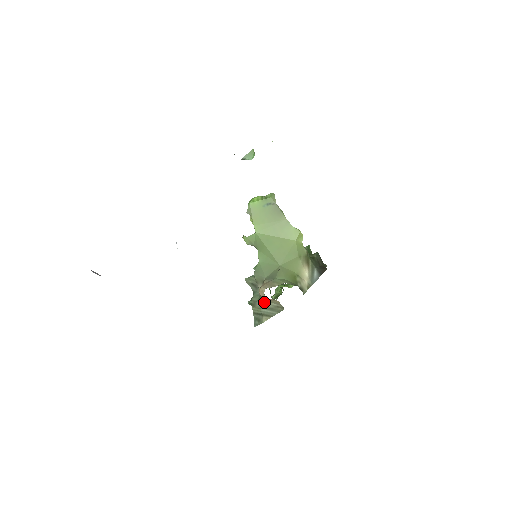
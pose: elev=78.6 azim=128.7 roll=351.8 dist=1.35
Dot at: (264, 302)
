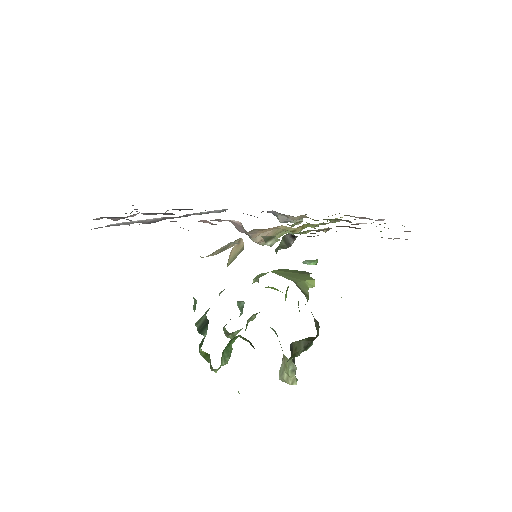
Dot at: occluded
